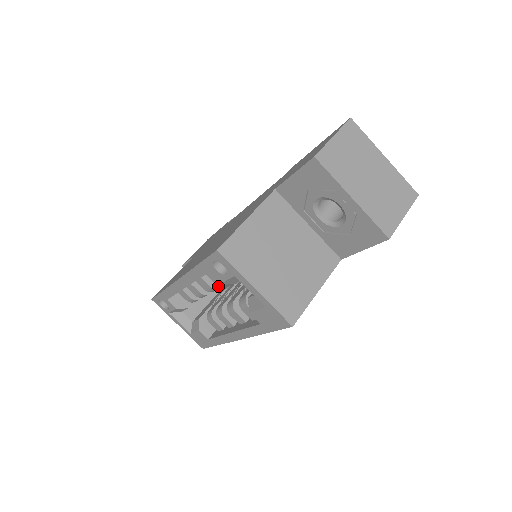
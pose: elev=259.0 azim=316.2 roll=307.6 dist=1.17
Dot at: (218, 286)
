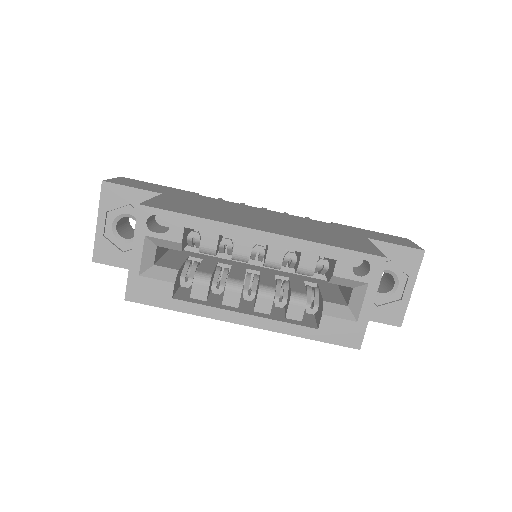
Dot at: occluded
